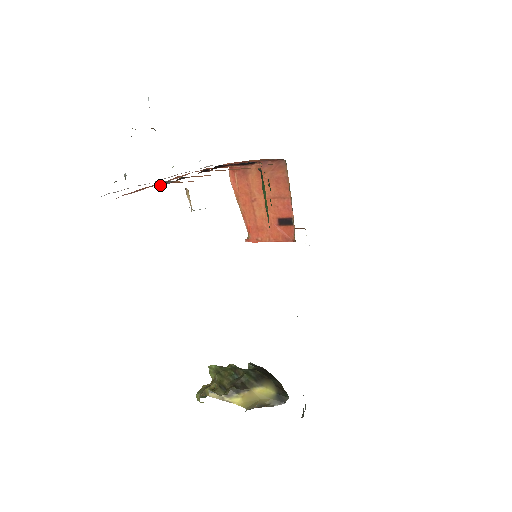
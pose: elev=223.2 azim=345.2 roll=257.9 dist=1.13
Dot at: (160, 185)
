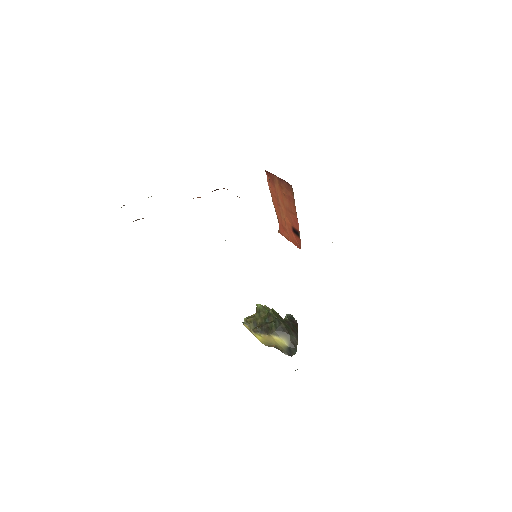
Dot at: occluded
